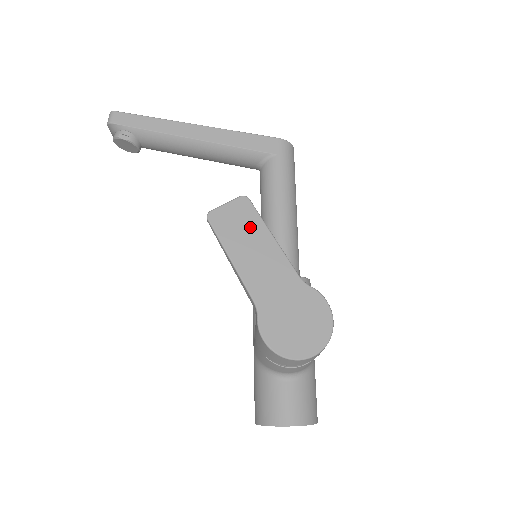
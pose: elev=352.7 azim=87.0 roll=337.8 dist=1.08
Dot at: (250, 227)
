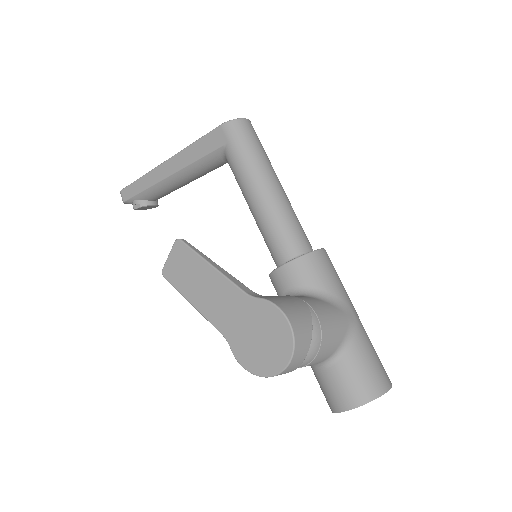
Dot at: (192, 267)
